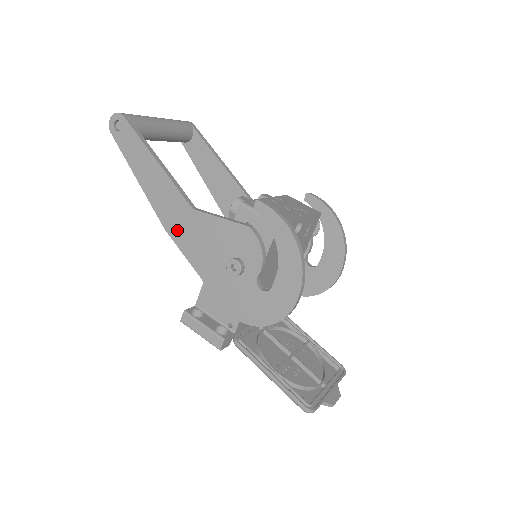
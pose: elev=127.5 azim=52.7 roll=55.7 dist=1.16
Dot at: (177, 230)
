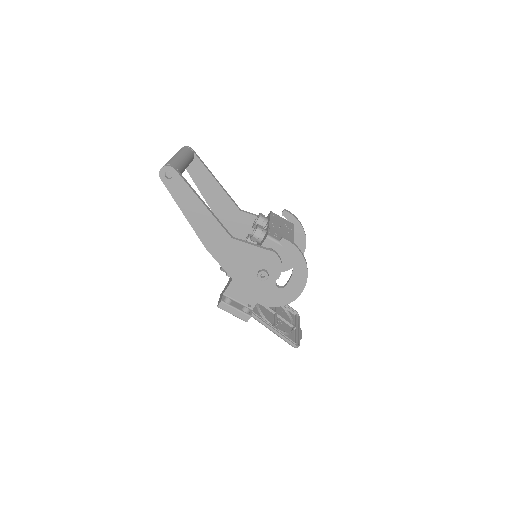
Dot at: (217, 250)
